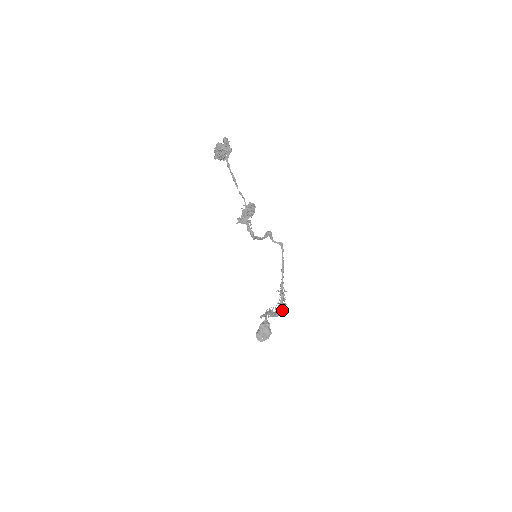
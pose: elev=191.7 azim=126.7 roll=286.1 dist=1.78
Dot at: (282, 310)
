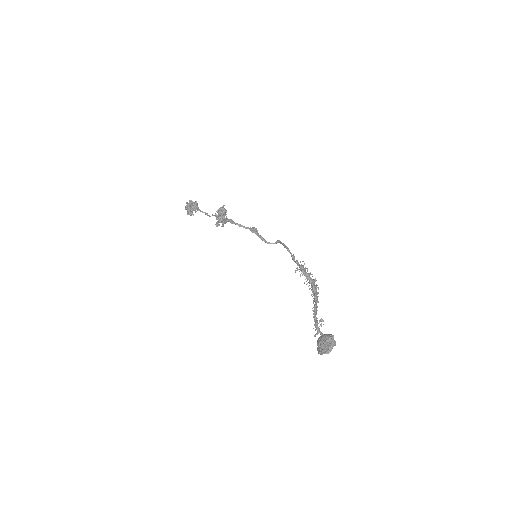
Dot at: (311, 280)
